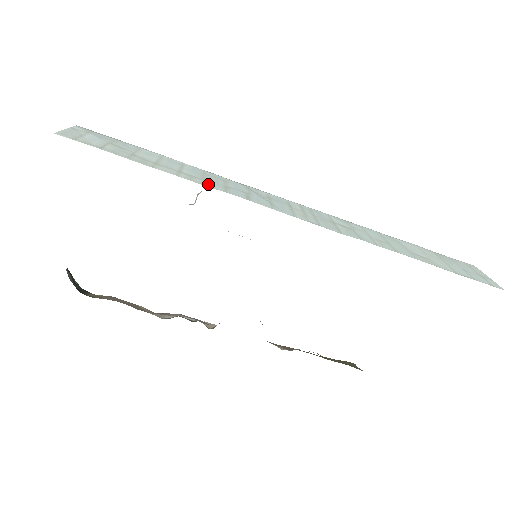
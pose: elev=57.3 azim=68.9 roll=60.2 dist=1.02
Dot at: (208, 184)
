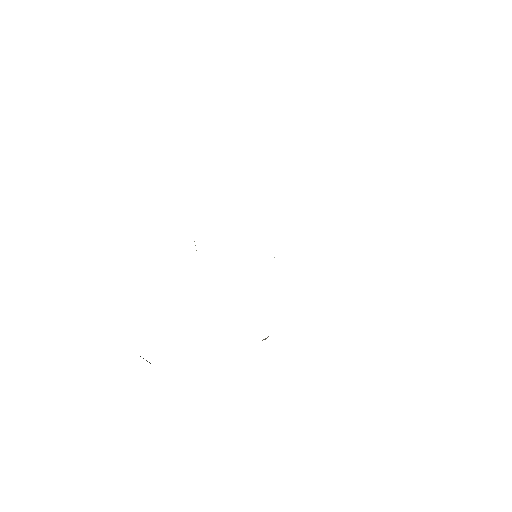
Dot at: occluded
